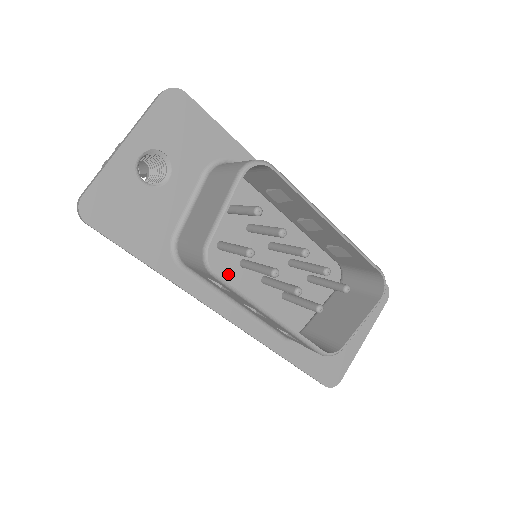
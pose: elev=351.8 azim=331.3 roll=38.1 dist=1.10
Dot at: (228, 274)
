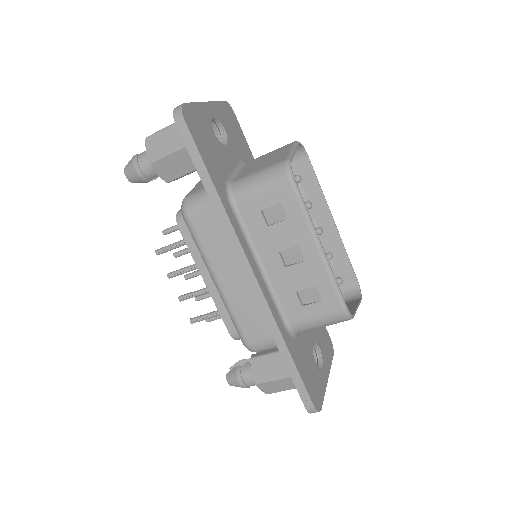
Dot at: occluded
